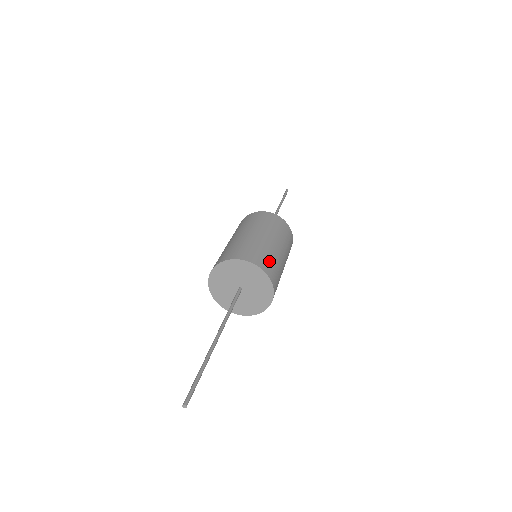
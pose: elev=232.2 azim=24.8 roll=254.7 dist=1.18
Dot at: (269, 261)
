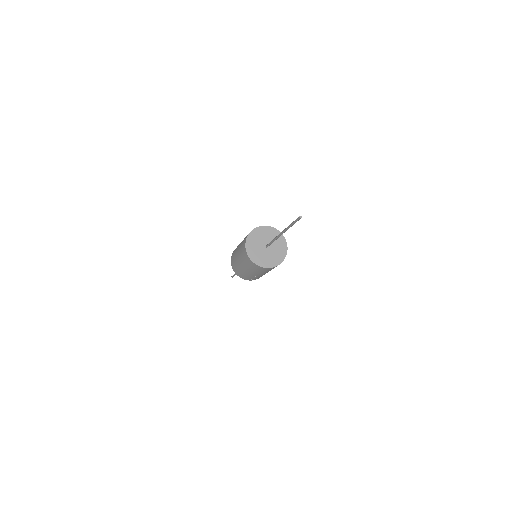
Dot at: occluded
